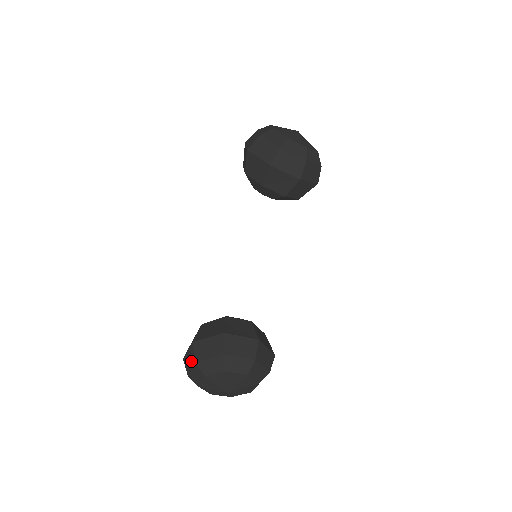
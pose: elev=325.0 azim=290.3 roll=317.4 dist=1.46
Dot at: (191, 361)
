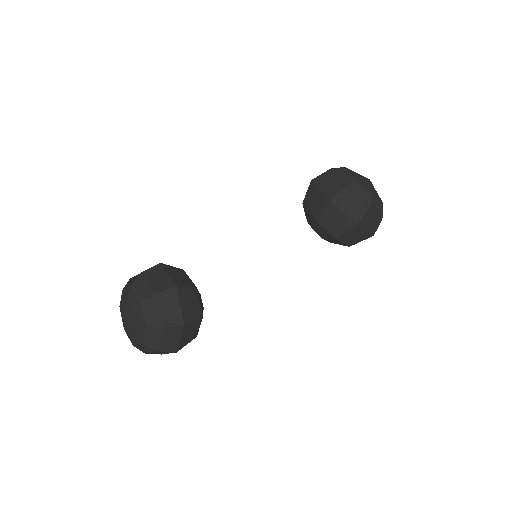
Dot at: occluded
